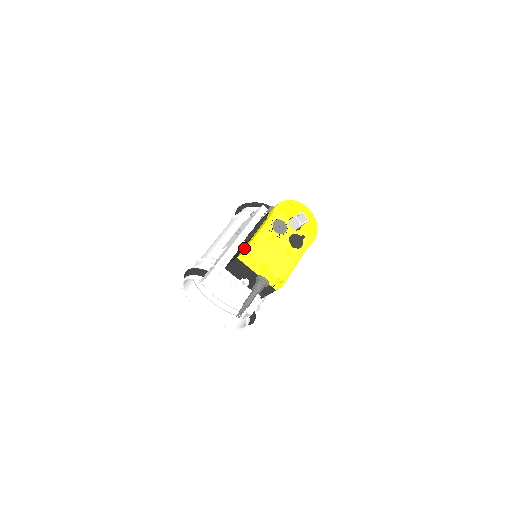
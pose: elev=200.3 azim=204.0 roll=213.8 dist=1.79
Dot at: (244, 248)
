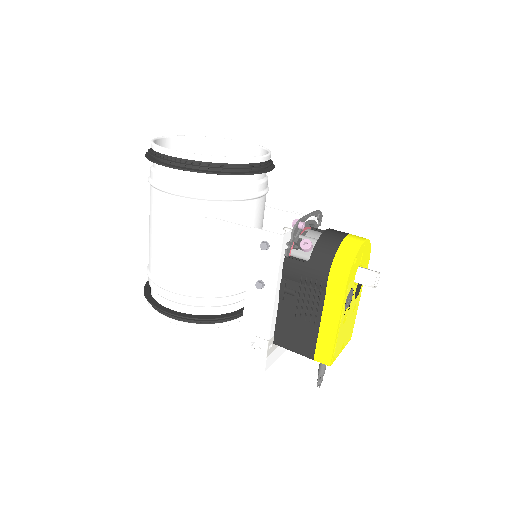
Dot at: (320, 350)
